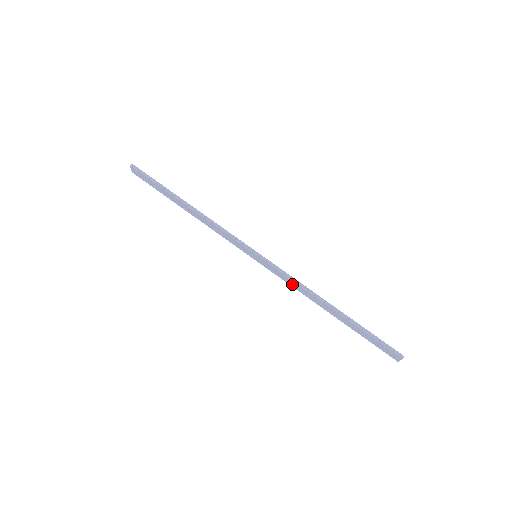
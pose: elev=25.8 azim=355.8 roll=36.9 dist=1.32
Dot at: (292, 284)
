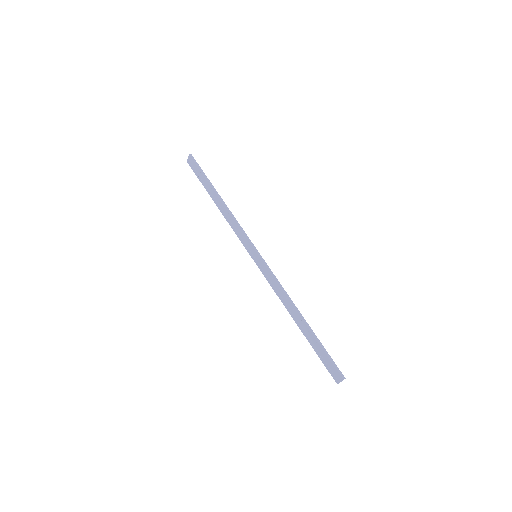
Dot at: (276, 288)
